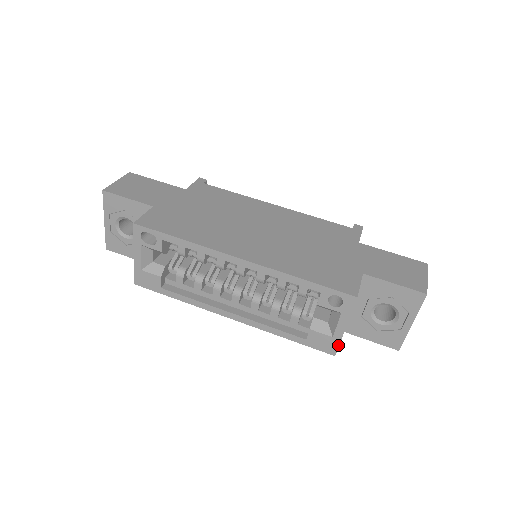
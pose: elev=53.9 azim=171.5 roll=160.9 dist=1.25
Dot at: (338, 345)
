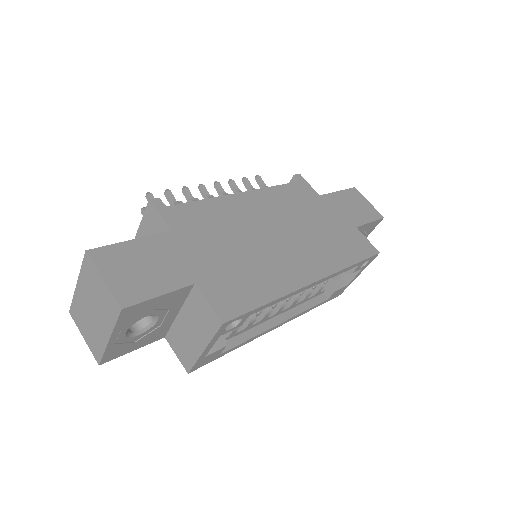
Dot at: occluded
